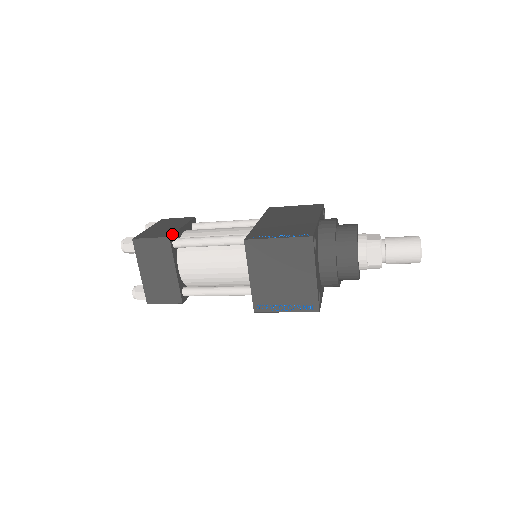
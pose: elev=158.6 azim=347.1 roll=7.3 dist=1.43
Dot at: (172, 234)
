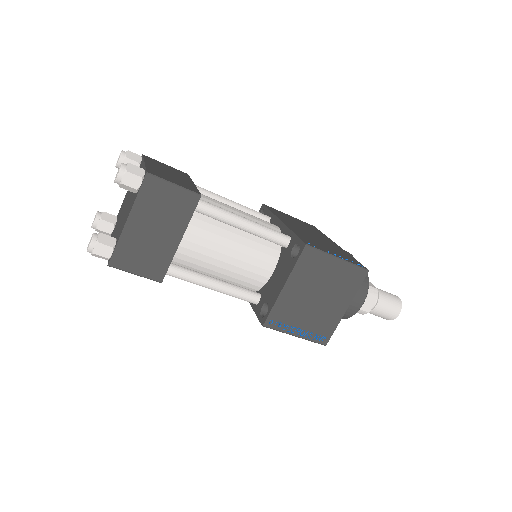
Dot at: occluded
